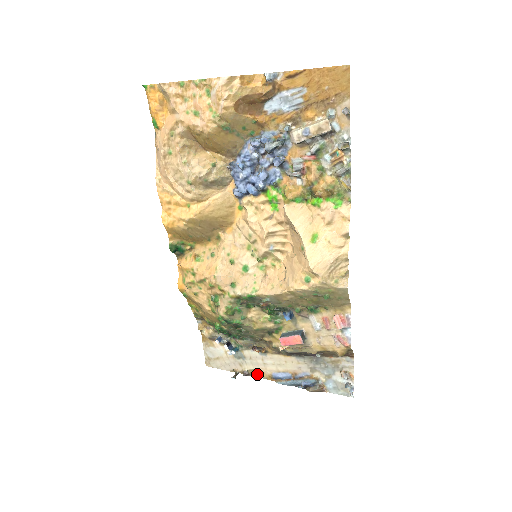
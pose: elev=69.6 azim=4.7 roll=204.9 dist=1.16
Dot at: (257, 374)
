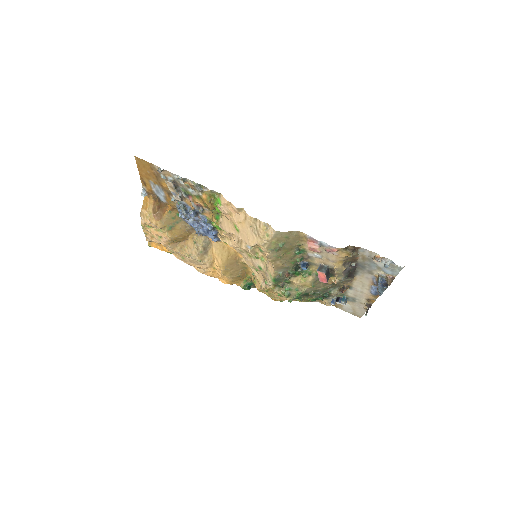
Dot at: (372, 300)
